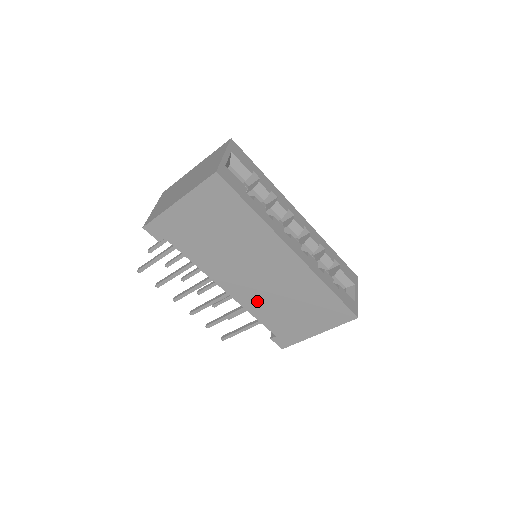
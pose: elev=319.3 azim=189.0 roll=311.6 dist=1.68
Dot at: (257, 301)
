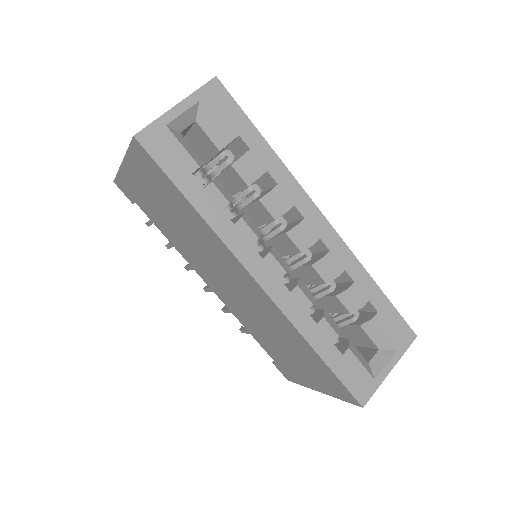
Dot at: (243, 316)
